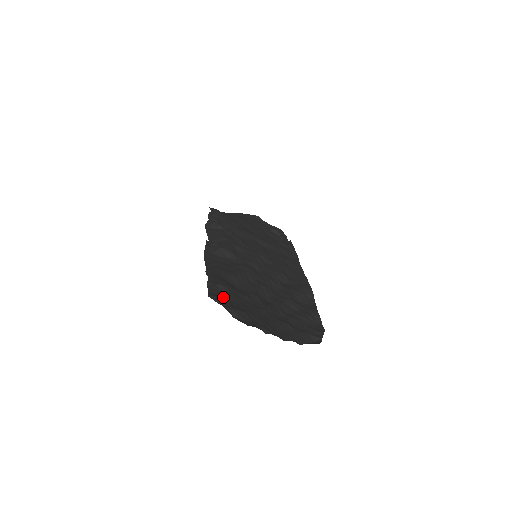
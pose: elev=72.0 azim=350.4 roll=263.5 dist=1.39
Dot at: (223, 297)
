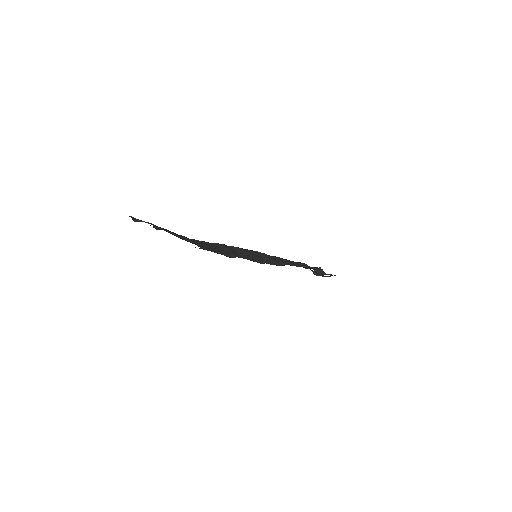
Dot at: occluded
